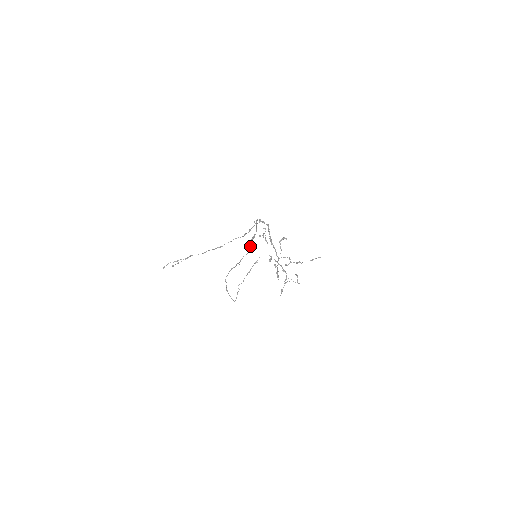
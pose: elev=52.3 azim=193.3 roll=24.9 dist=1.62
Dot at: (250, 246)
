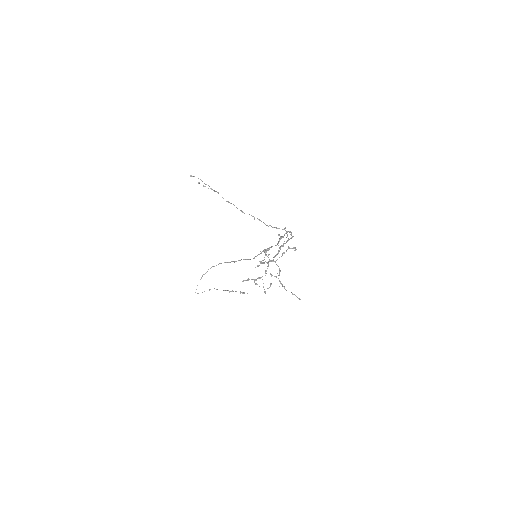
Dot at: occluded
